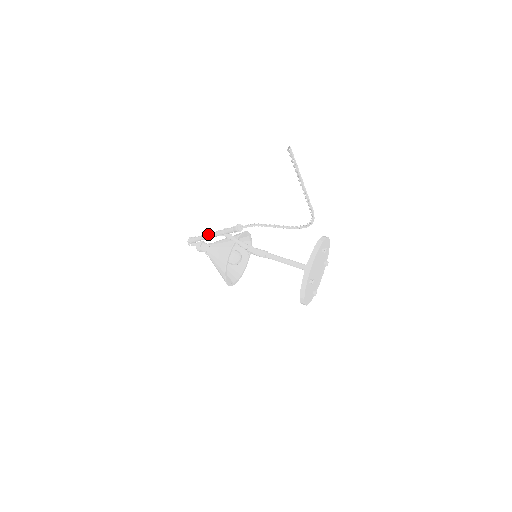
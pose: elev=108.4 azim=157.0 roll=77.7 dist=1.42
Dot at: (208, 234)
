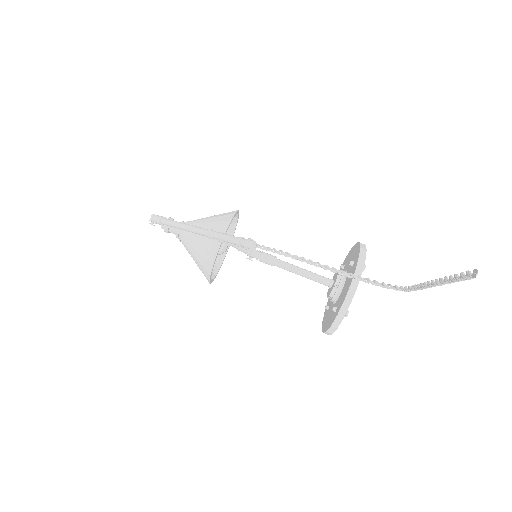
Dot at: (189, 227)
